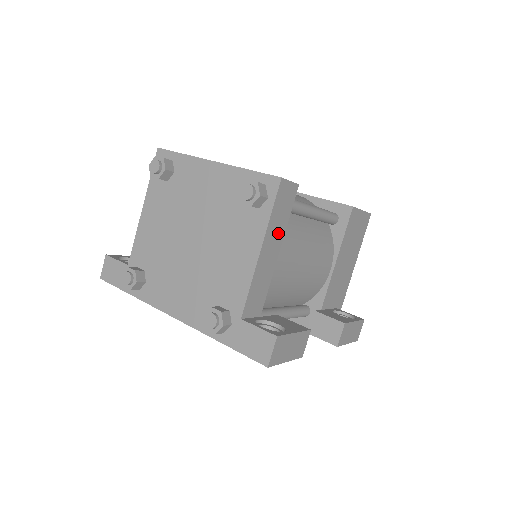
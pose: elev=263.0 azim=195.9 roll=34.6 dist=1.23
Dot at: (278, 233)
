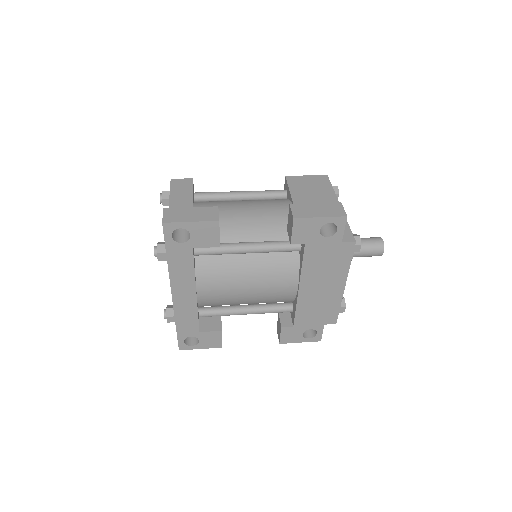
Dot at: (185, 197)
